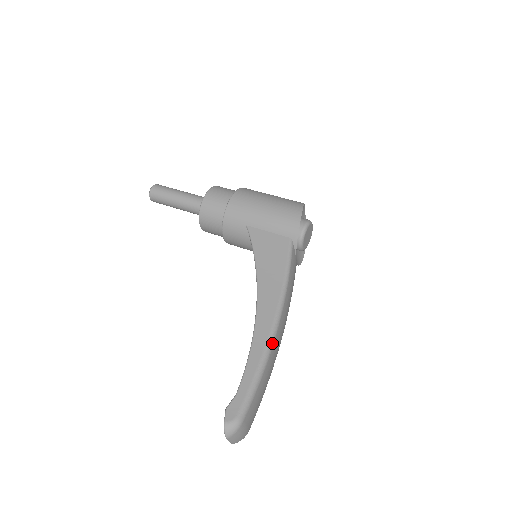
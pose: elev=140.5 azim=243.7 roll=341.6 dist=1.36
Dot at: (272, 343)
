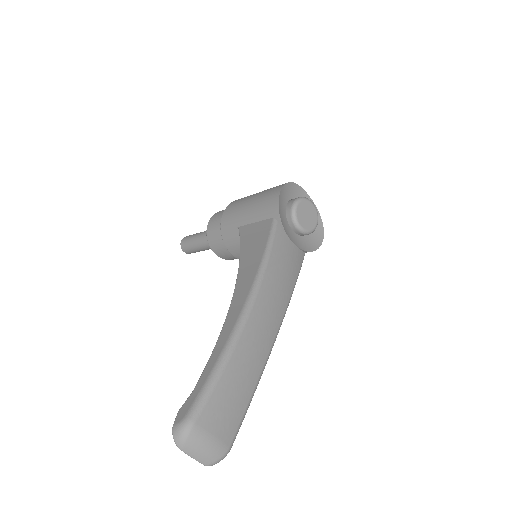
Dot at: (241, 326)
